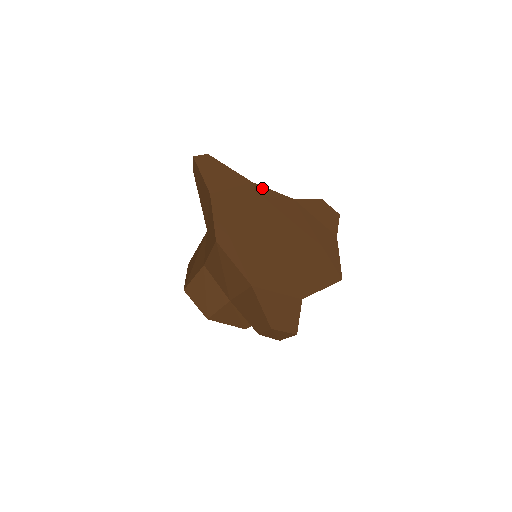
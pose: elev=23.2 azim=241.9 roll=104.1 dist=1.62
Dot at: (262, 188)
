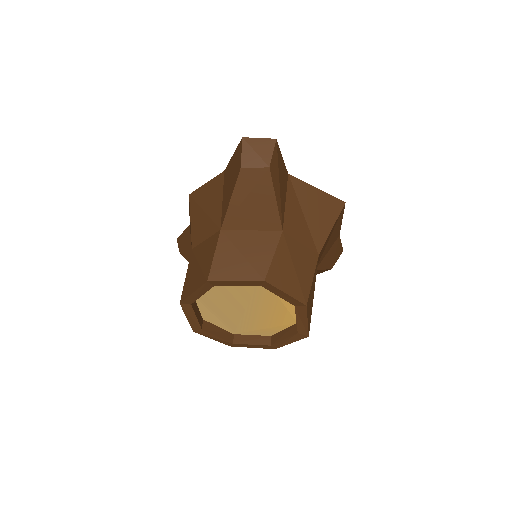
Dot at: occluded
